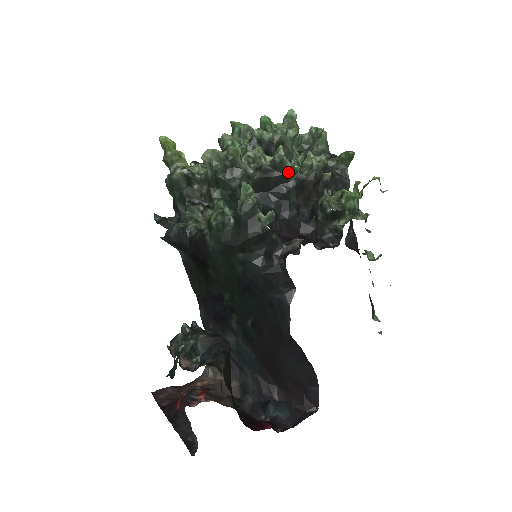
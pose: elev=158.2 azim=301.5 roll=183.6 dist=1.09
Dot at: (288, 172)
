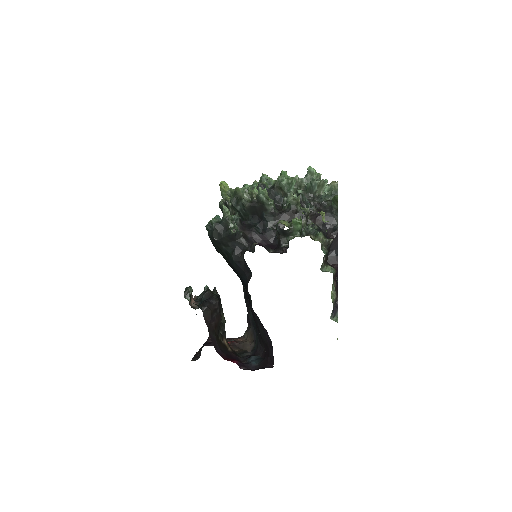
Dot at: (264, 204)
